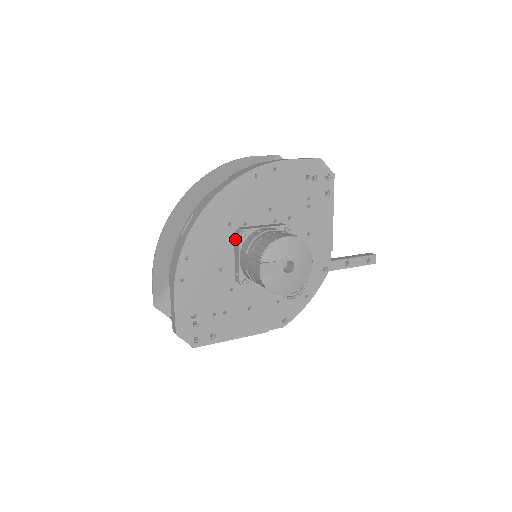
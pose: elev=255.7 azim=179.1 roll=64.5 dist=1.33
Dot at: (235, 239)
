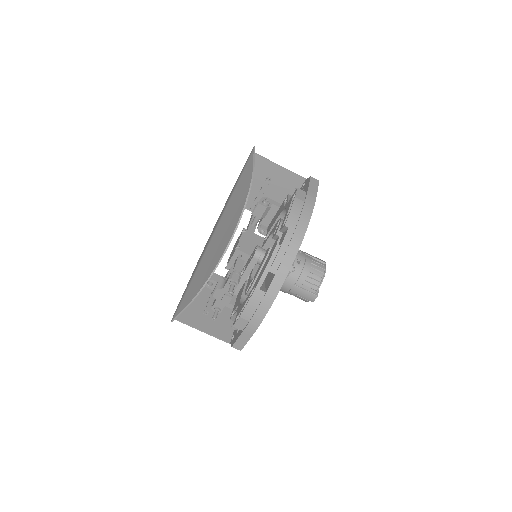
Dot at: occluded
